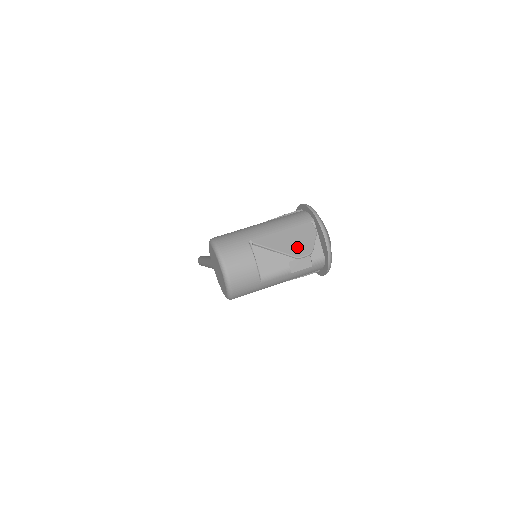
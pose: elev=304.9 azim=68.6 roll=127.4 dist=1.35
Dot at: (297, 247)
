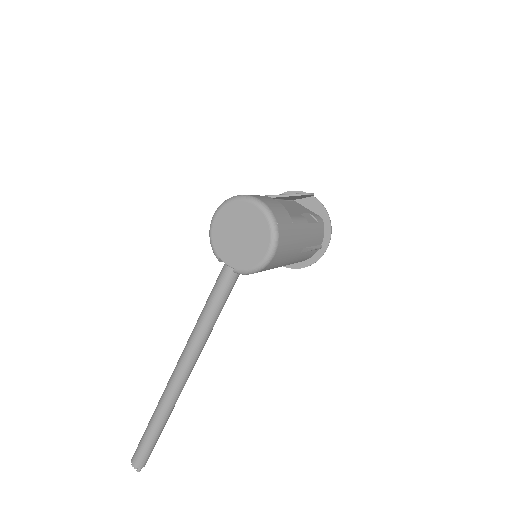
Dot at: occluded
